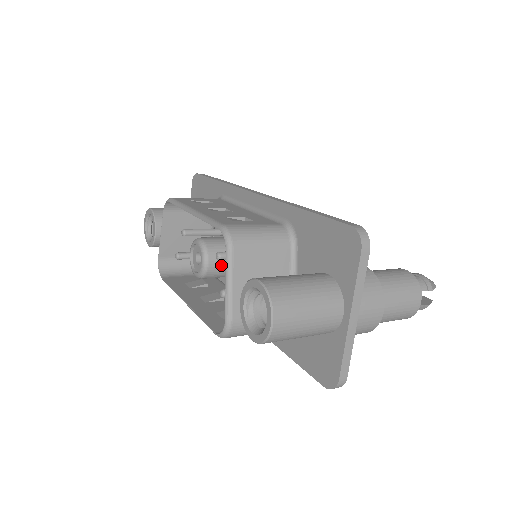
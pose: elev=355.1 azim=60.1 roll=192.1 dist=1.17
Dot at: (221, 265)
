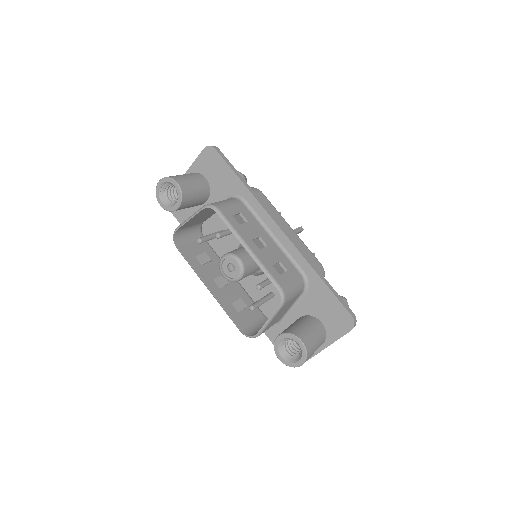
Dot at: occluded
